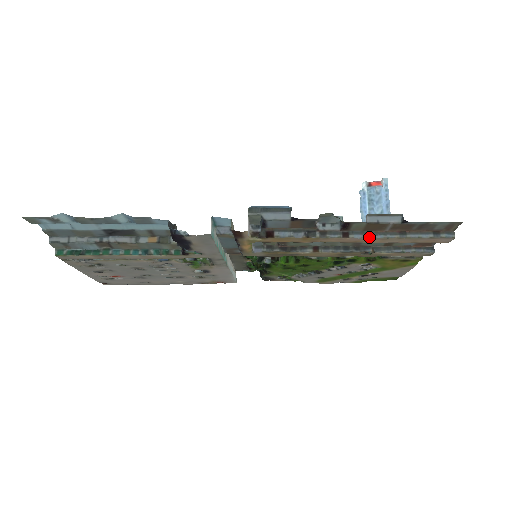
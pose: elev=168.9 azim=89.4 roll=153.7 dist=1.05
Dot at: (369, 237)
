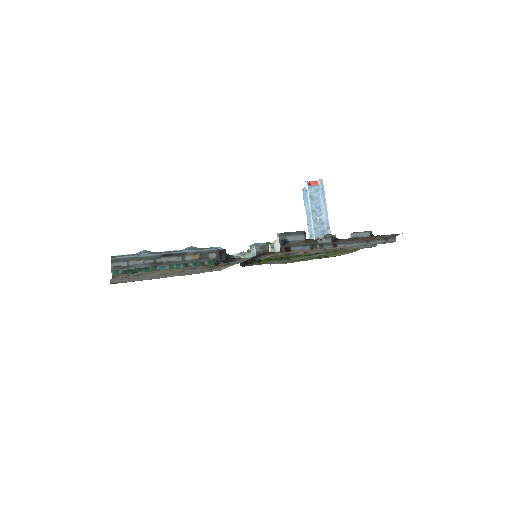
Dot at: (349, 245)
